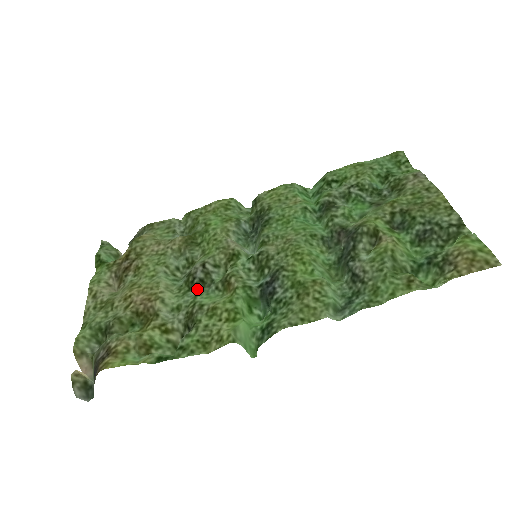
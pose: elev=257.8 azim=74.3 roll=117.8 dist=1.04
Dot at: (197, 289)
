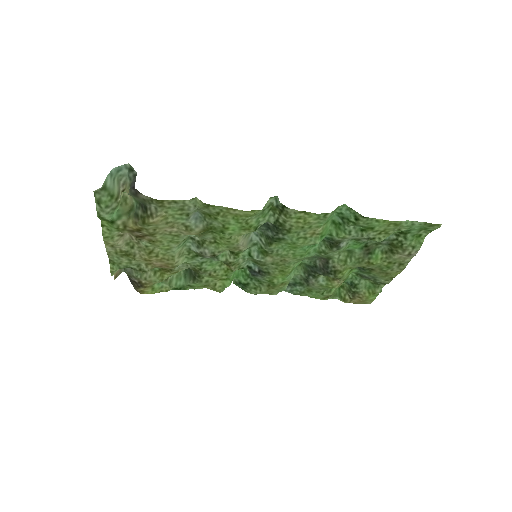
Dot at: (203, 258)
